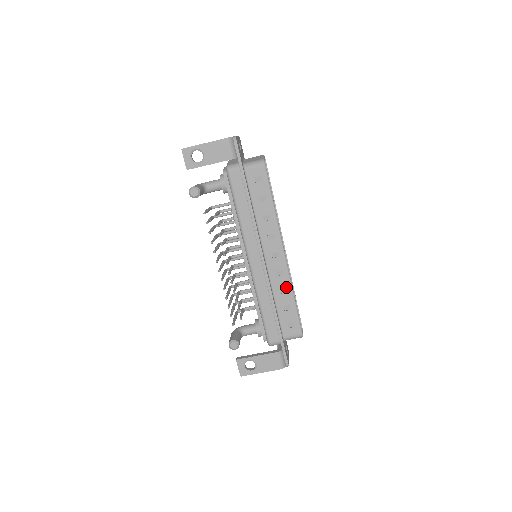
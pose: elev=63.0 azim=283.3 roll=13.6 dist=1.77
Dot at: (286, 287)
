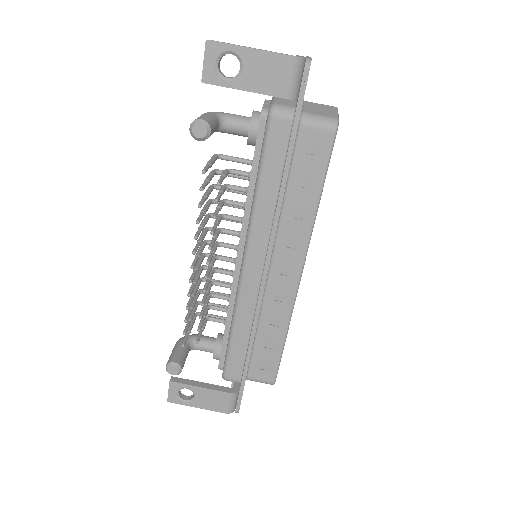
Dot at: (281, 319)
